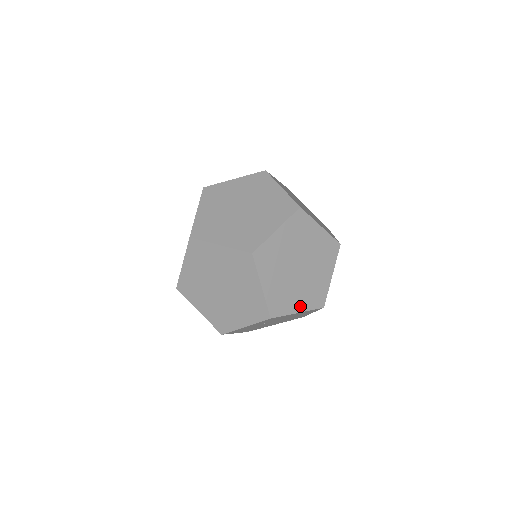
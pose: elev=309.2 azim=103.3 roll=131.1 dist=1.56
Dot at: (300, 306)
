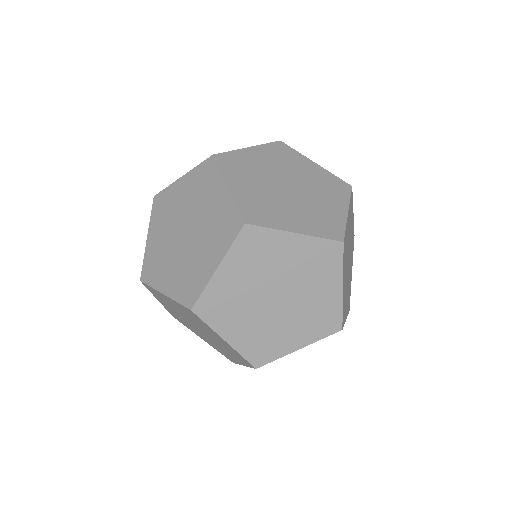
Dot at: (351, 268)
